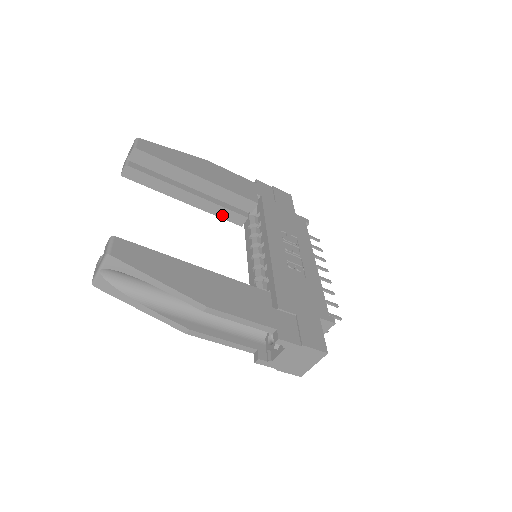
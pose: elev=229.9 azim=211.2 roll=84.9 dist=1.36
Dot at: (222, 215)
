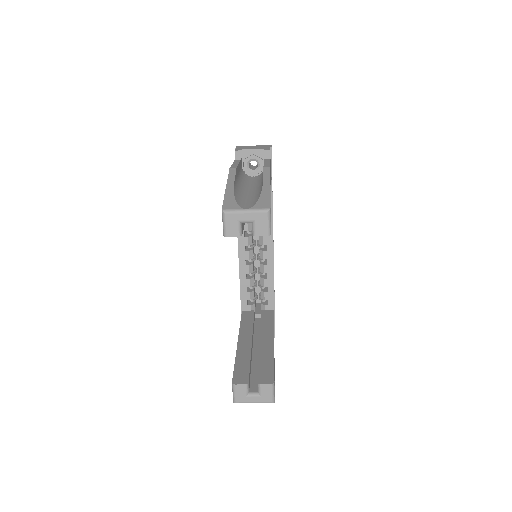
Dot at: occluded
